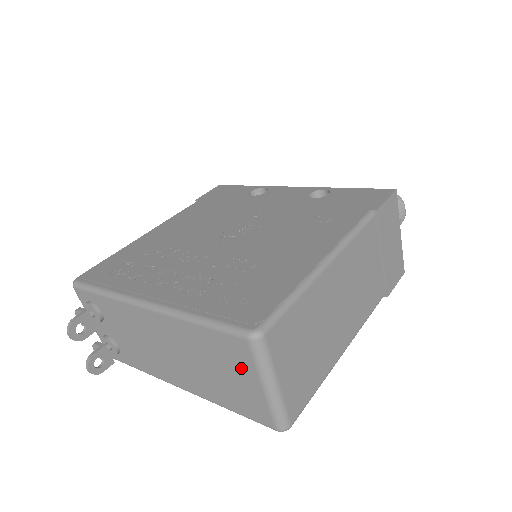
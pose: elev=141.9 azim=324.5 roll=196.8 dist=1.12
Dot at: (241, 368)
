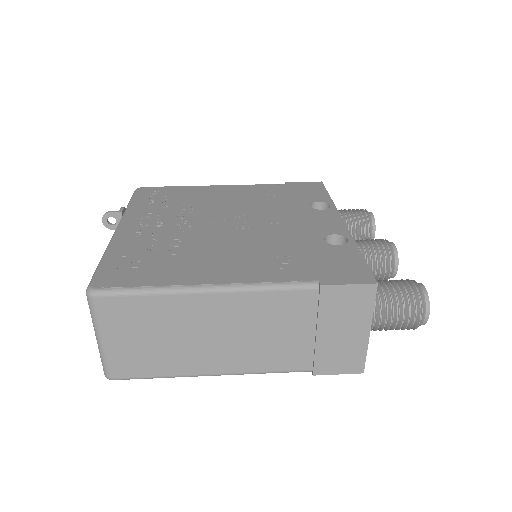
Dot at: occluded
